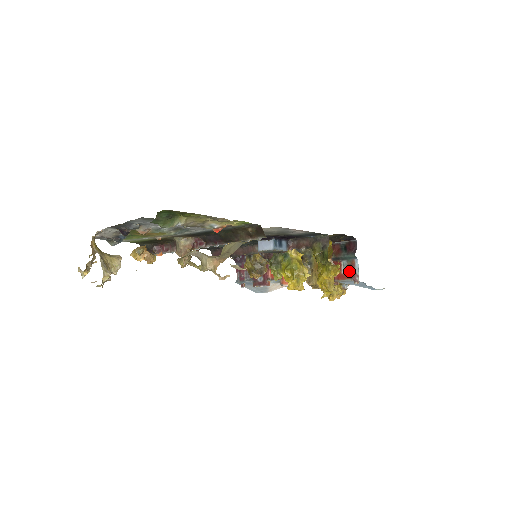
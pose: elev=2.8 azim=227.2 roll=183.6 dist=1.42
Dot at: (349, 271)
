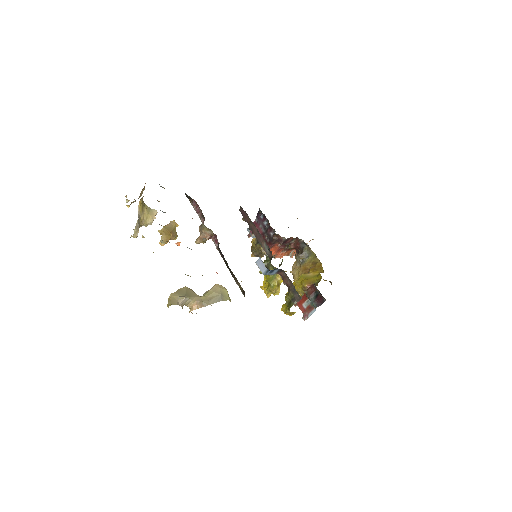
Dot at: (307, 309)
